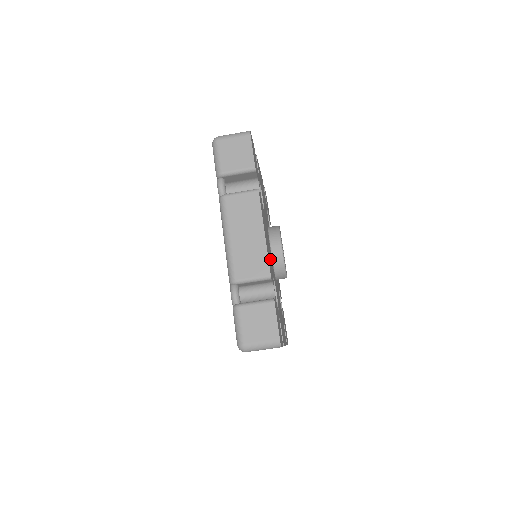
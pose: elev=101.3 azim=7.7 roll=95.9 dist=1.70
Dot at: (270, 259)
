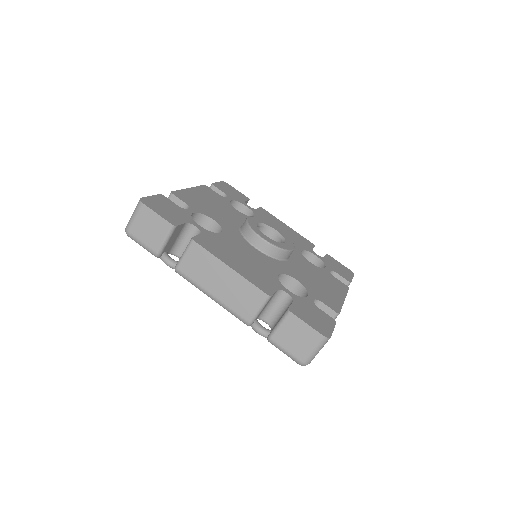
Dot at: (260, 268)
